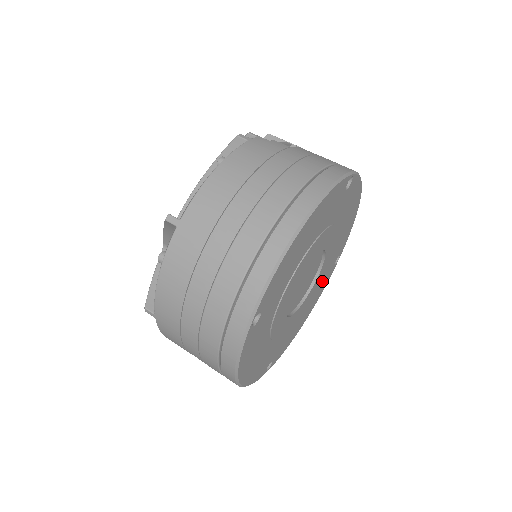
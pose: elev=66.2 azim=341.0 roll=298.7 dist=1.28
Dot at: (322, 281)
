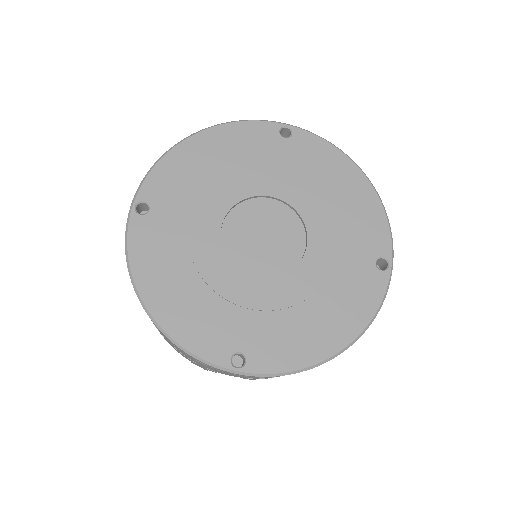
Dot at: (347, 280)
